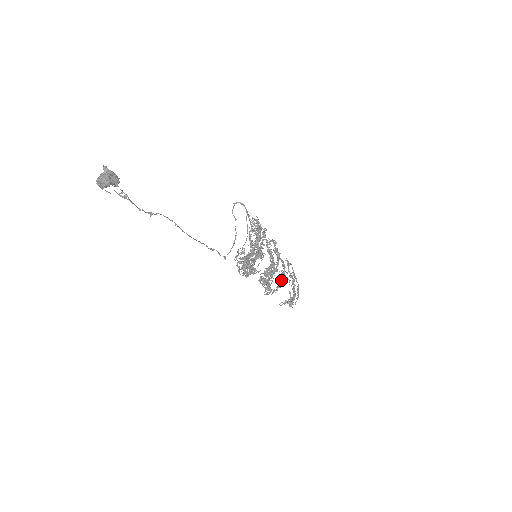
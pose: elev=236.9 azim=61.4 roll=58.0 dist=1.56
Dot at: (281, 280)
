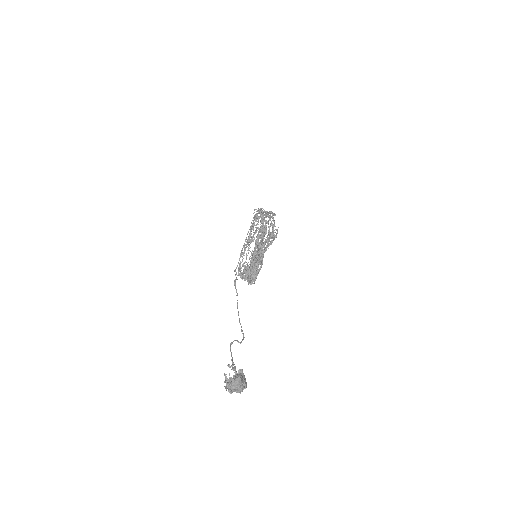
Dot at: occluded
